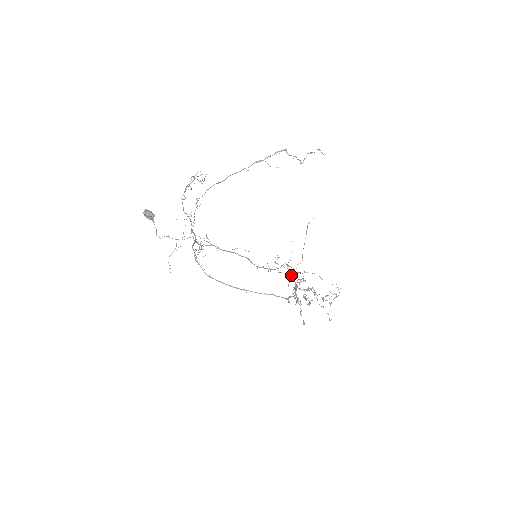
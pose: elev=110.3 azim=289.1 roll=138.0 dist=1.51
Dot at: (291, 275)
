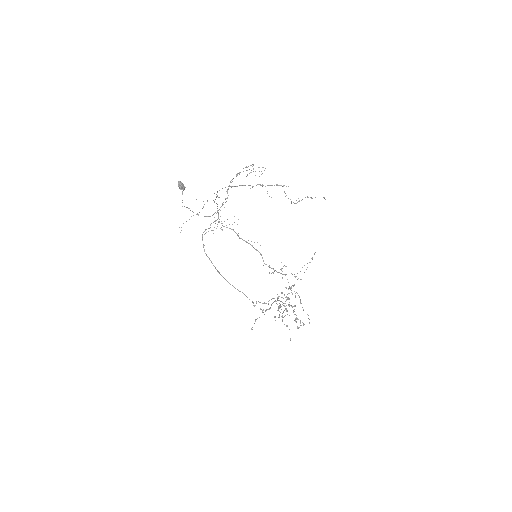
Dot at: occluded
